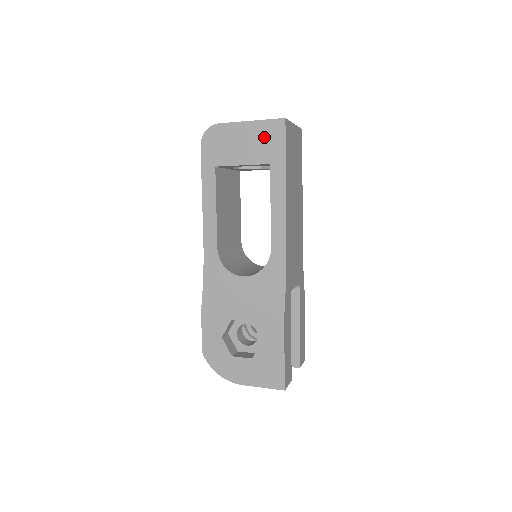
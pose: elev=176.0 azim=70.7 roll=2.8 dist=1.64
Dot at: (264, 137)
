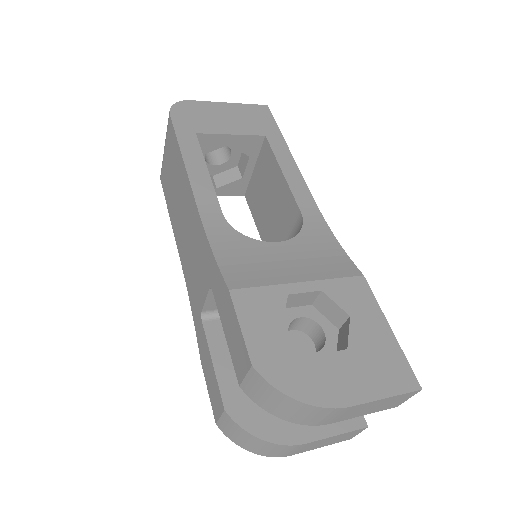
Dot at: (250, 115)
